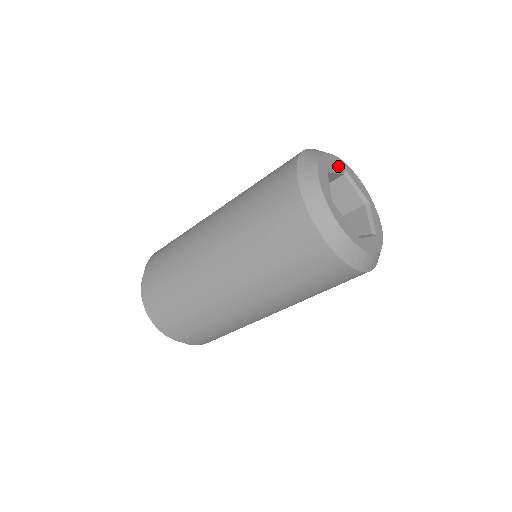
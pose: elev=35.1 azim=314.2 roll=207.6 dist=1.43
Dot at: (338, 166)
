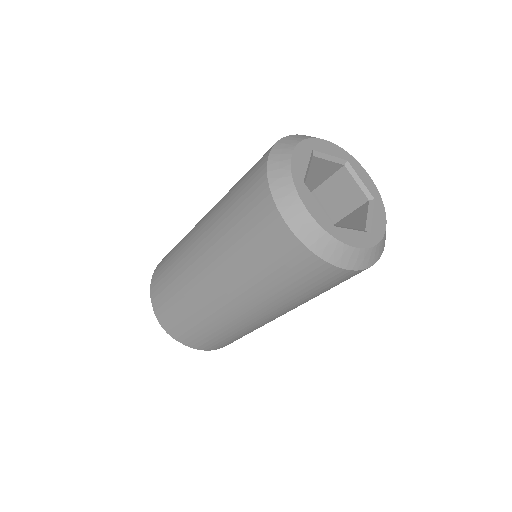
Dot at: (306, 158)
